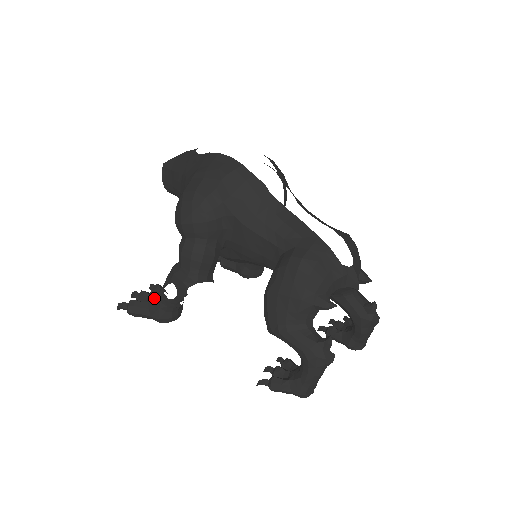
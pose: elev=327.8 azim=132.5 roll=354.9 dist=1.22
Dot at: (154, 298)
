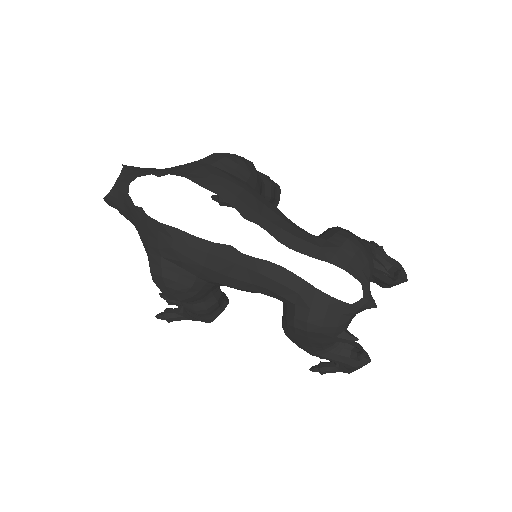
Dot at: (182, 308)
